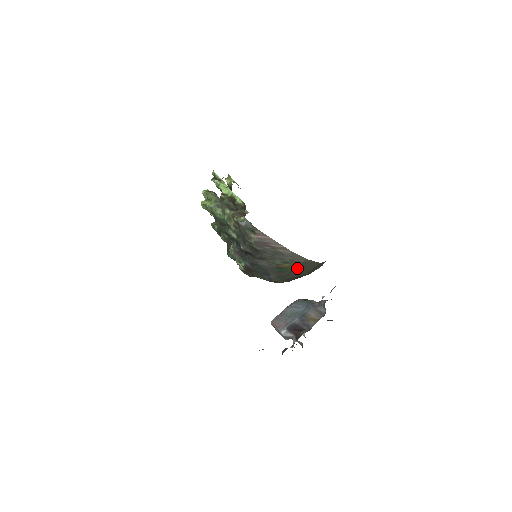
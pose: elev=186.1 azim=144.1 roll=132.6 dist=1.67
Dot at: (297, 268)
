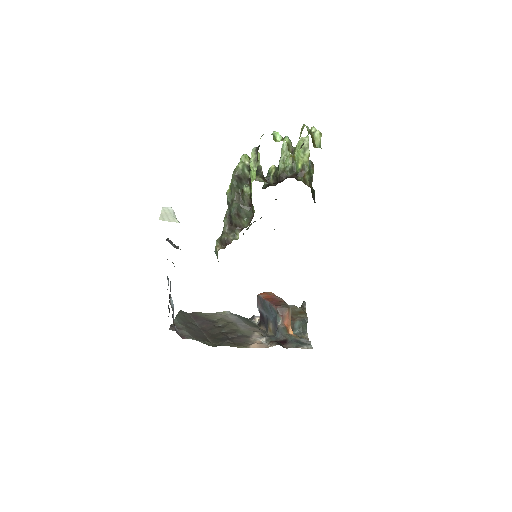
Dot at: occluded
